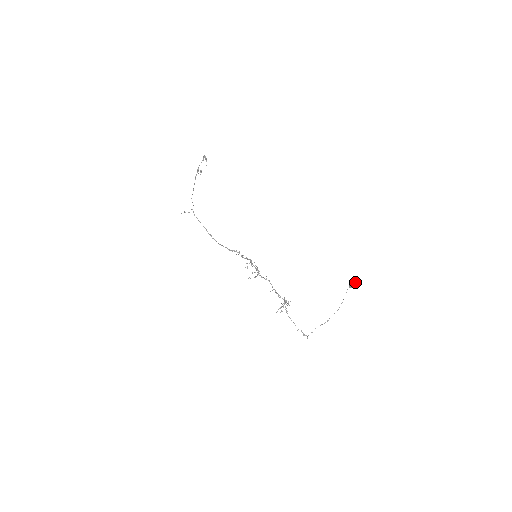
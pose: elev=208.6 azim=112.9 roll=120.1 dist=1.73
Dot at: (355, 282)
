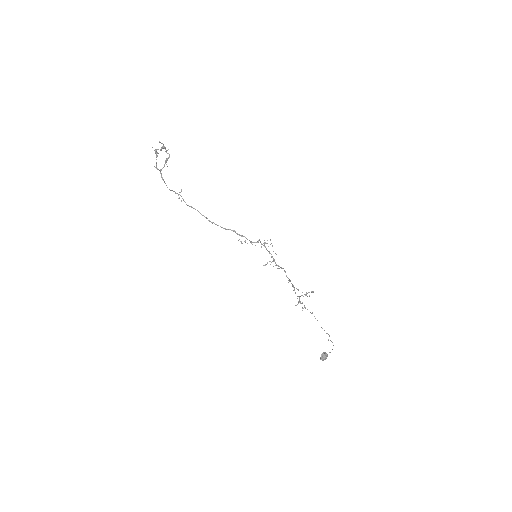
Dot at: (326, 357)
